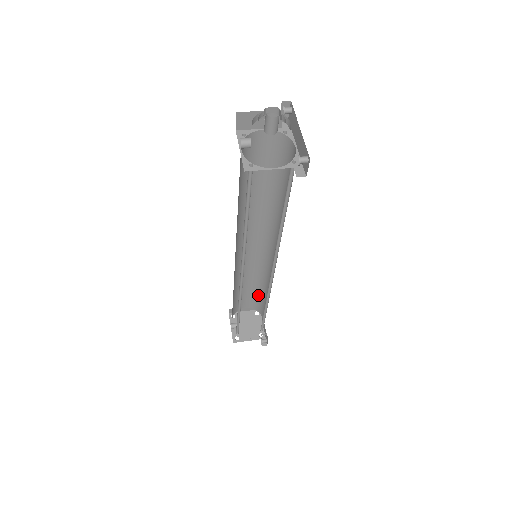
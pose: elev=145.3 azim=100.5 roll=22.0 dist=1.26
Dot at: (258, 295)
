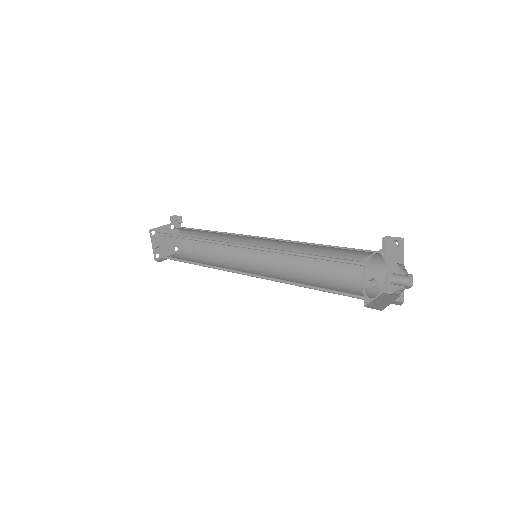
Dot at: (197, 231)
